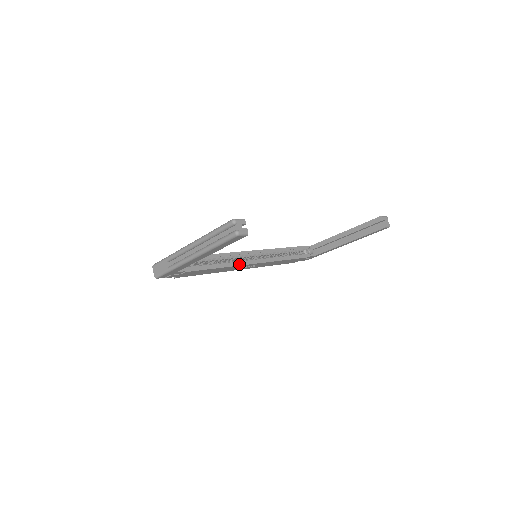
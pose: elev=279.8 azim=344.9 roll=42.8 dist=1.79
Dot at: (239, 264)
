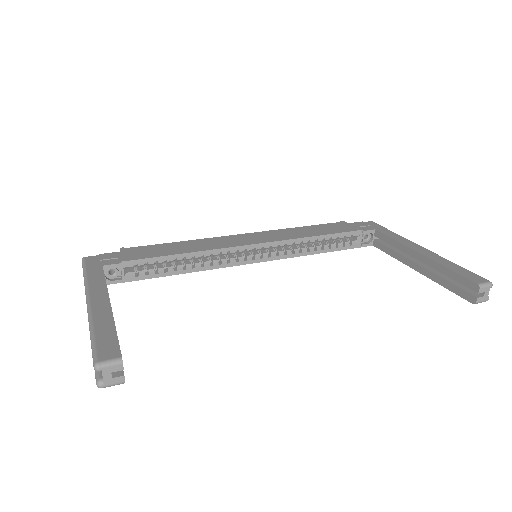
Dot at: (223, 265)
